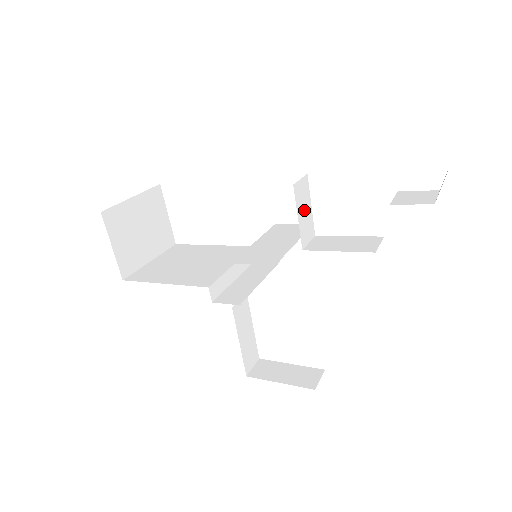
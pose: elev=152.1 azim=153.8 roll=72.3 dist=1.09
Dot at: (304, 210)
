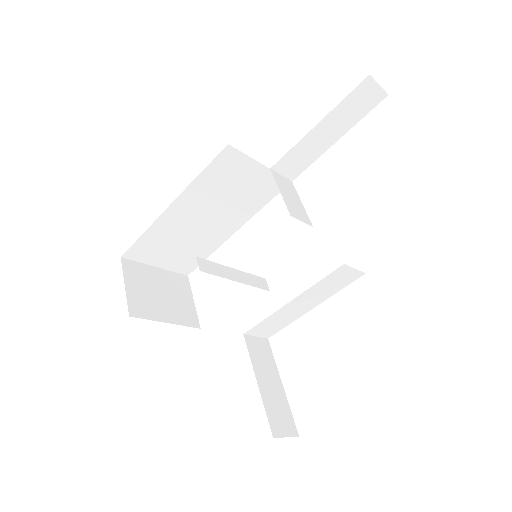
Dot at: (290, 196)
